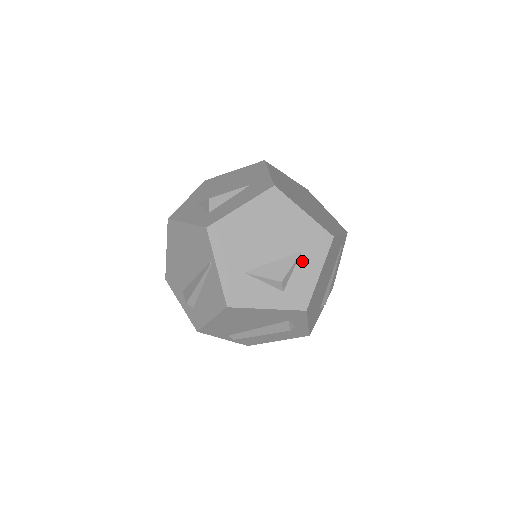
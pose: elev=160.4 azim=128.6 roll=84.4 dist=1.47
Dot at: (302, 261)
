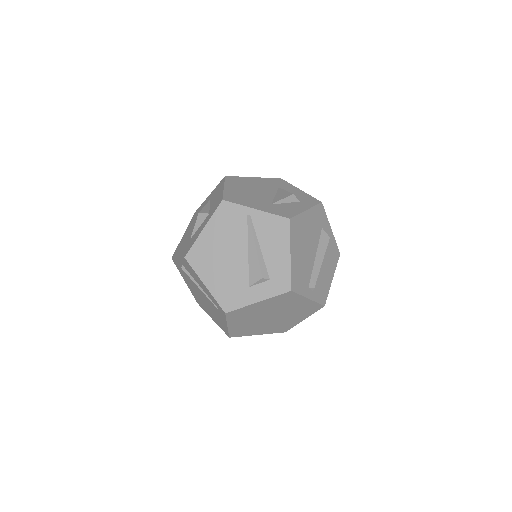
Dot at: (286, 190)
